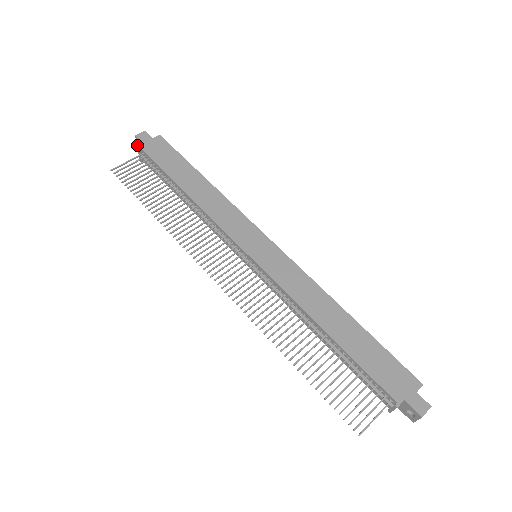
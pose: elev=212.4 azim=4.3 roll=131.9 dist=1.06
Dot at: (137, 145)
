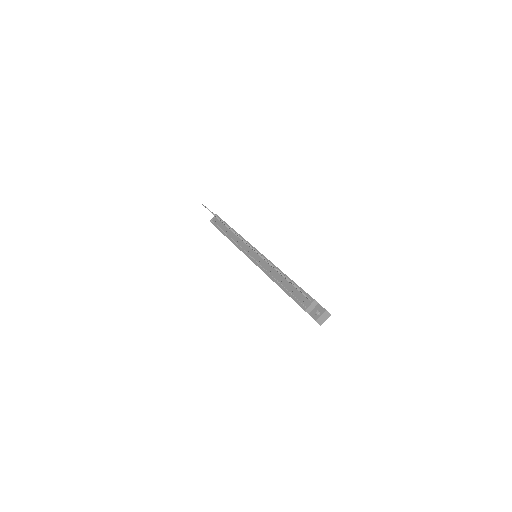
Dot at: occluded
